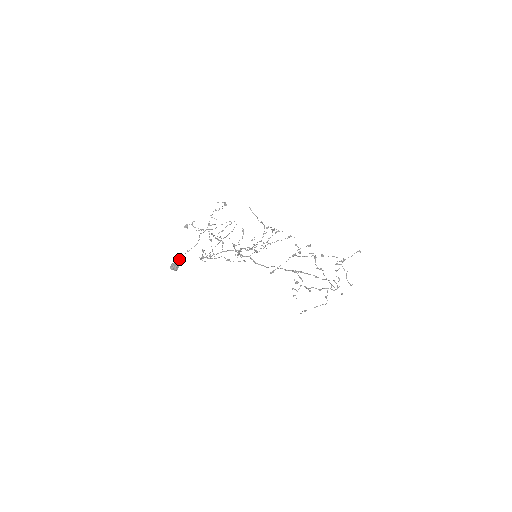
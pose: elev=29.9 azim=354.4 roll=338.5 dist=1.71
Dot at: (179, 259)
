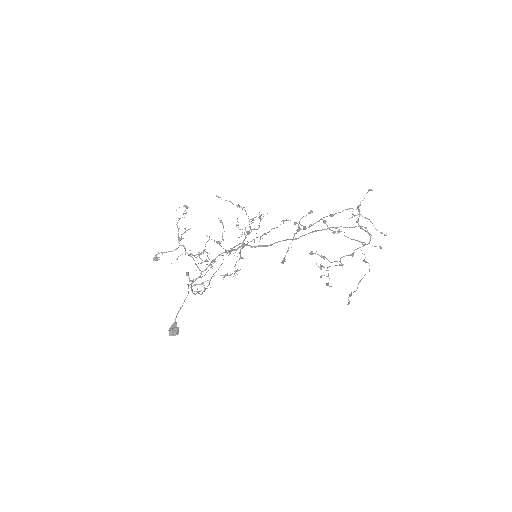
Dot at: (175, 320)
